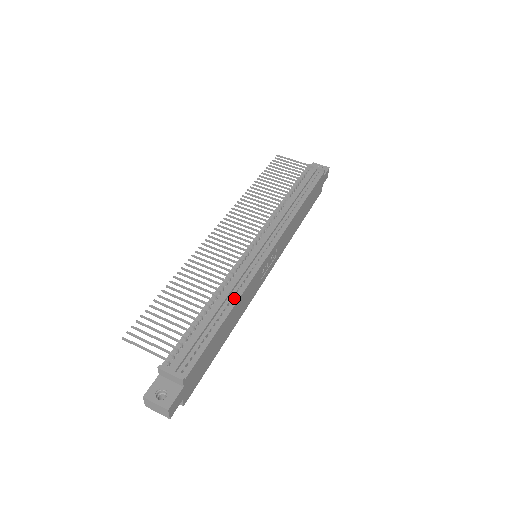
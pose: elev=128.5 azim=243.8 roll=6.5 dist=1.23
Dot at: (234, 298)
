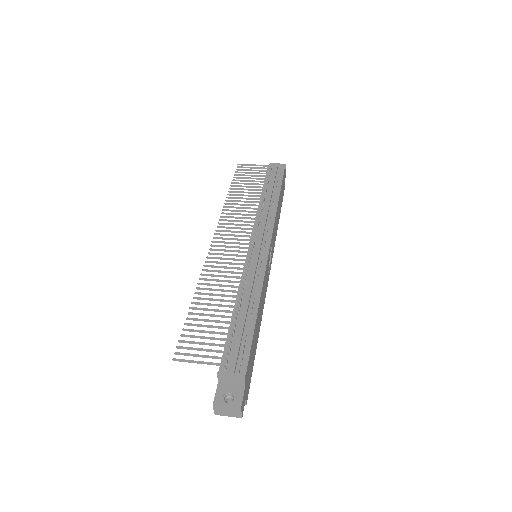
Dot at: (256, 296)
